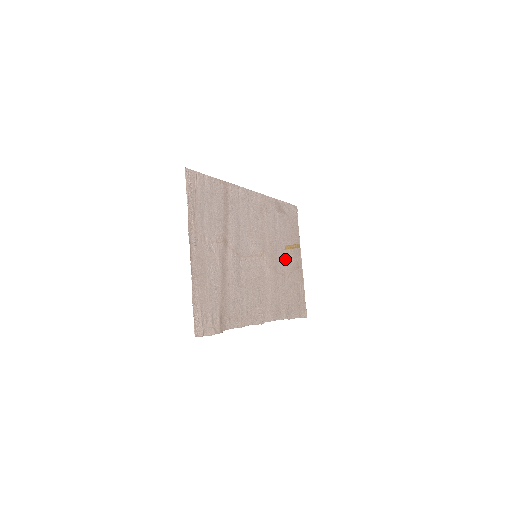
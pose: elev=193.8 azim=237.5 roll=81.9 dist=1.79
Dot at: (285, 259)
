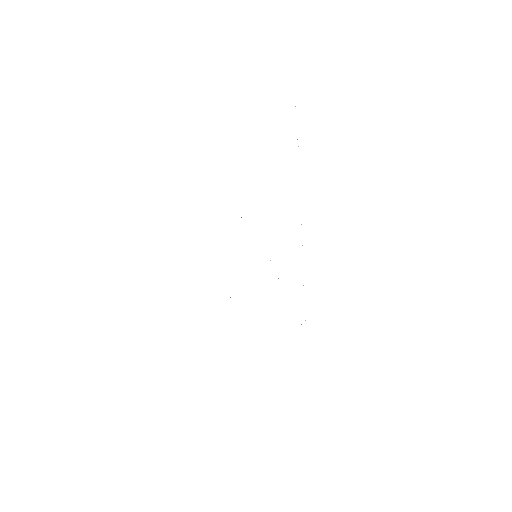
Dot at: occluded
